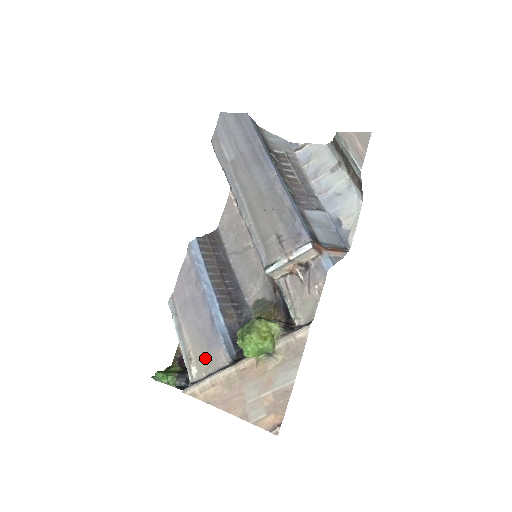
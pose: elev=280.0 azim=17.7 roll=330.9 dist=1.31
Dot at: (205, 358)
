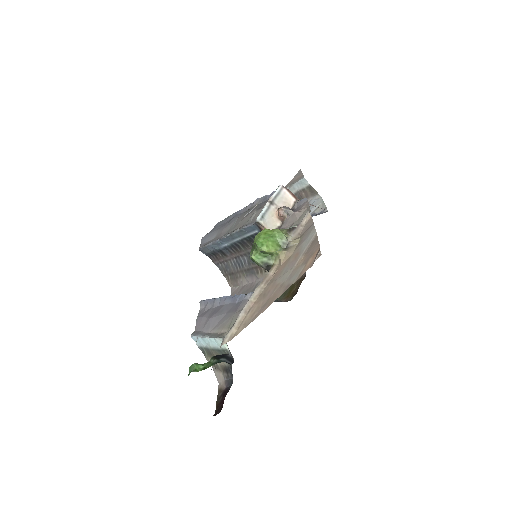
Dot at: (235, 317)
